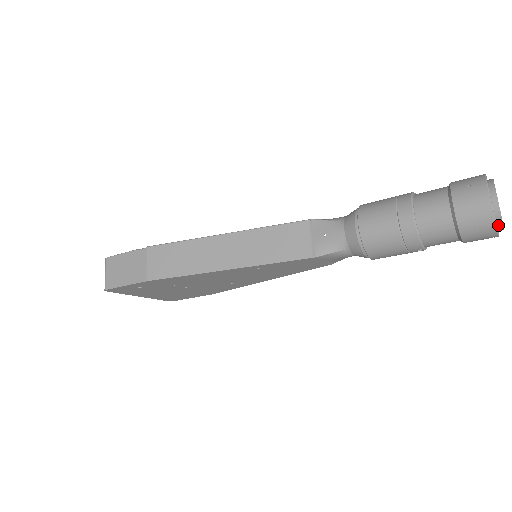
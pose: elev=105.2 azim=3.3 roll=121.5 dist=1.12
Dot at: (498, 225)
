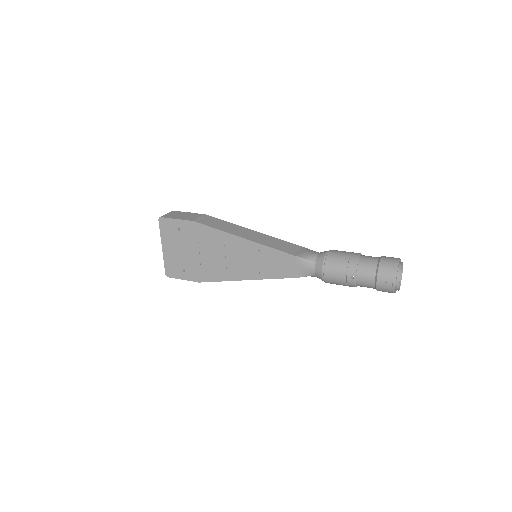
Dot at: (398, 277)
